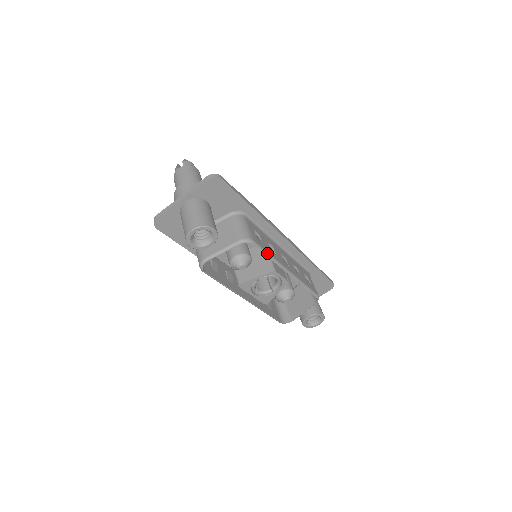
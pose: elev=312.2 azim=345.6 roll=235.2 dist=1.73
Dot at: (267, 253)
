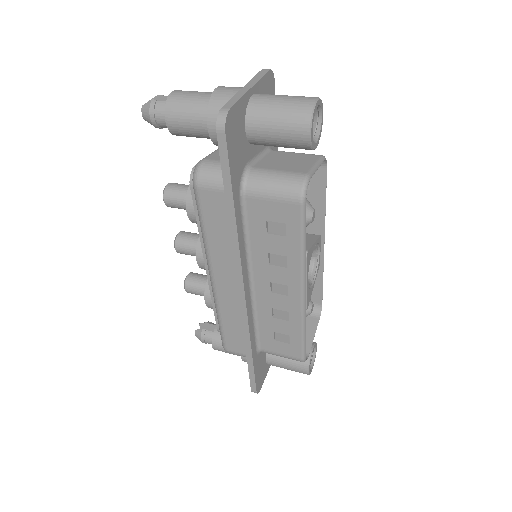
Dot at: (324, 195)
